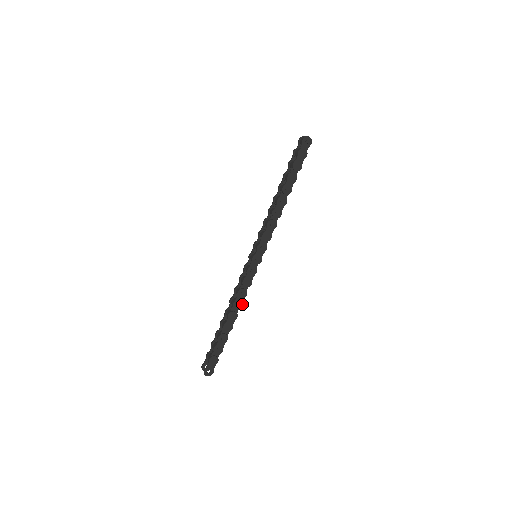
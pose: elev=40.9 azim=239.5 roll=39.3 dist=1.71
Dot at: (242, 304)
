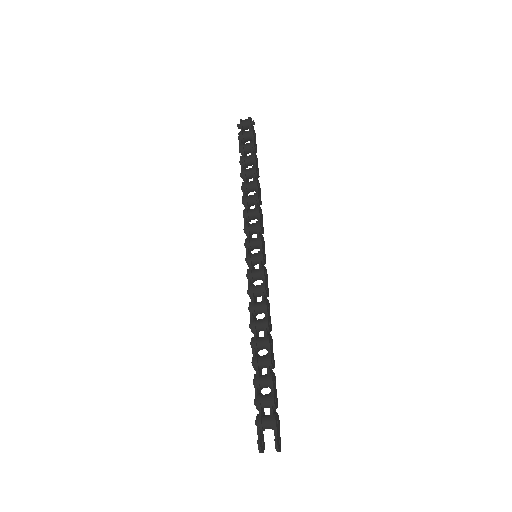
Dot at: occluded
